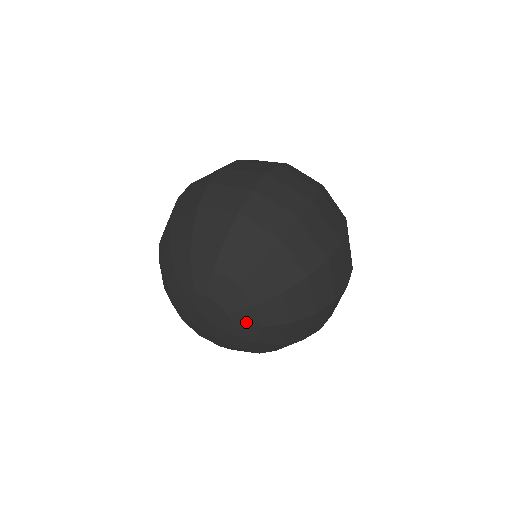
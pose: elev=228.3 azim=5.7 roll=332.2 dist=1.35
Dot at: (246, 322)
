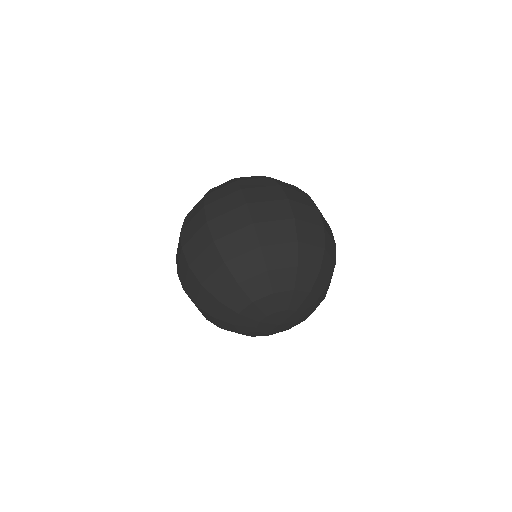
Dot at: (308, 305)
